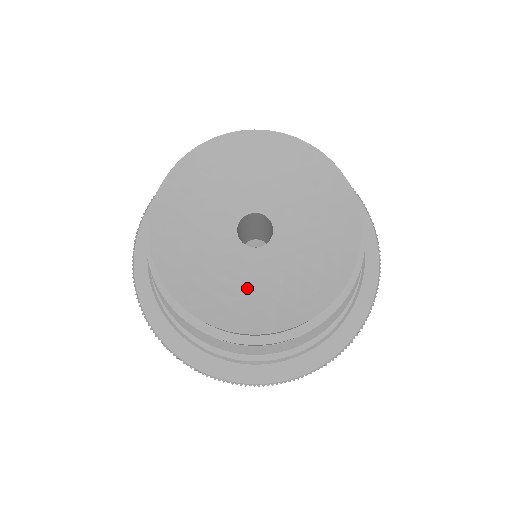
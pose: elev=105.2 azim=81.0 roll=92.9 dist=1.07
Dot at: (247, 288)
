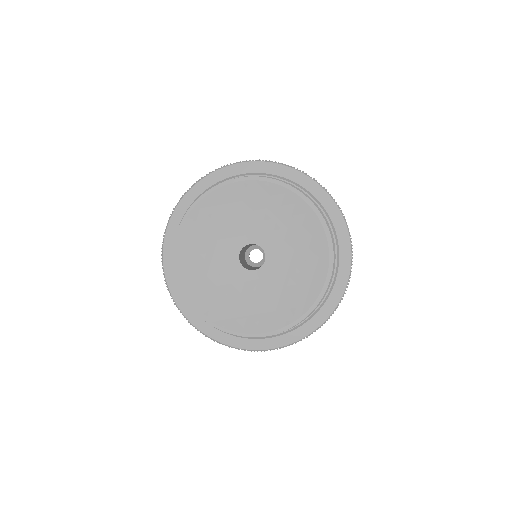
Dot at: (240, 299)
